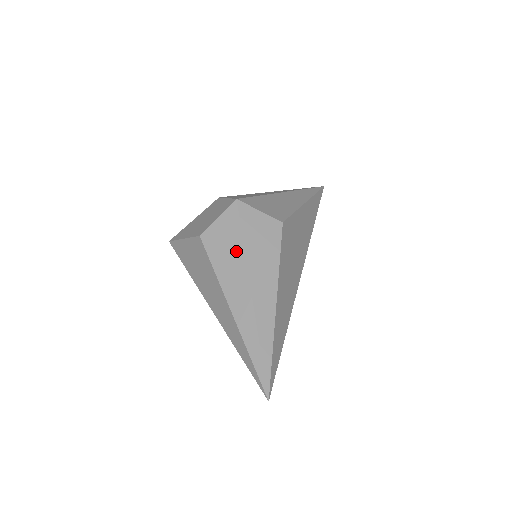
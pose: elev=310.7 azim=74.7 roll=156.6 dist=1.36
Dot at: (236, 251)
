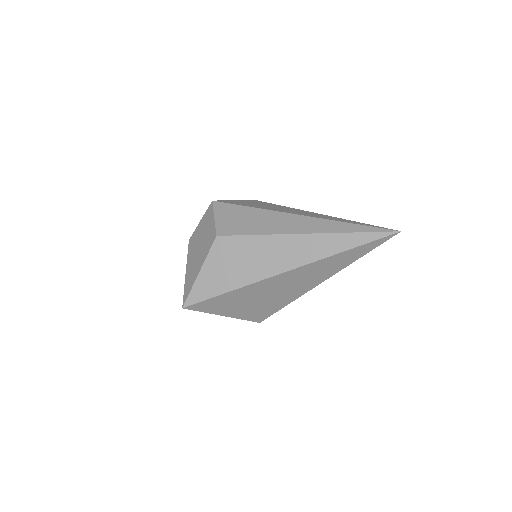
Dot at: (254, 214)
